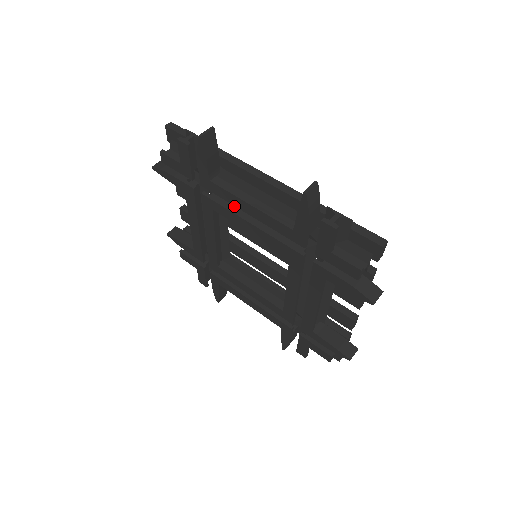
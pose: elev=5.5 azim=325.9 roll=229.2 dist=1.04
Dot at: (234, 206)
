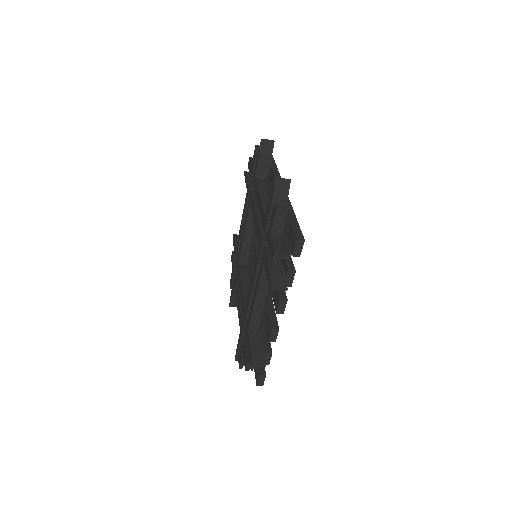
Dot at: occluded
